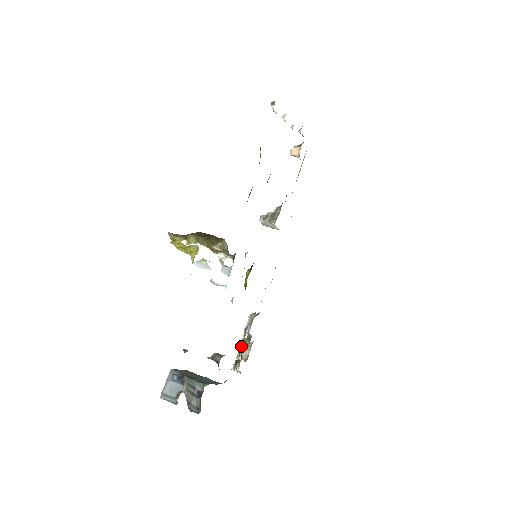
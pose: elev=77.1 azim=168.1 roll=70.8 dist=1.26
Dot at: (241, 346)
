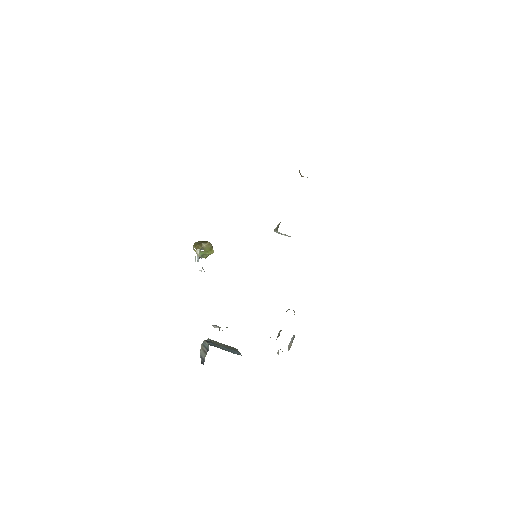
Dot at: occluded
